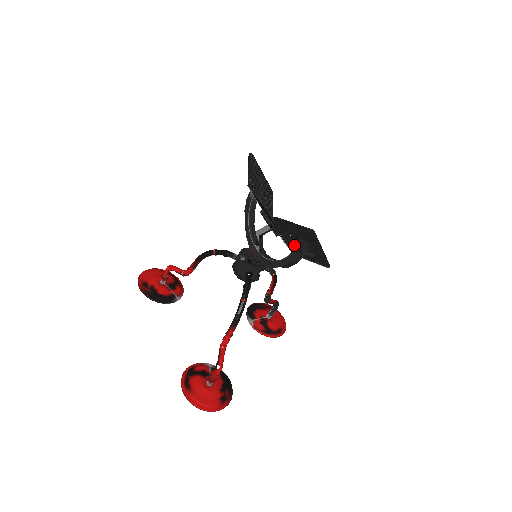
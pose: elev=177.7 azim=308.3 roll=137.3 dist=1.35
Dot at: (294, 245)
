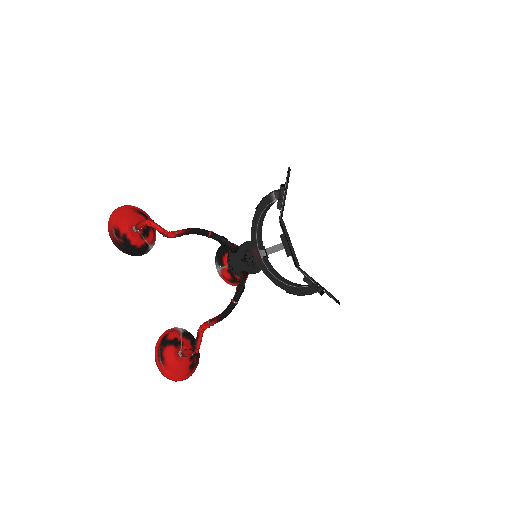
Dot at: occluded
